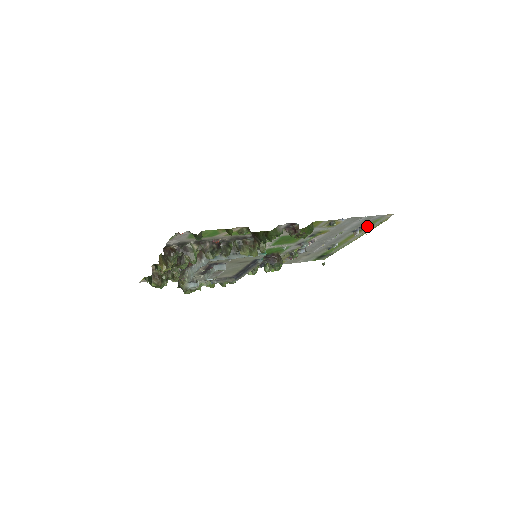
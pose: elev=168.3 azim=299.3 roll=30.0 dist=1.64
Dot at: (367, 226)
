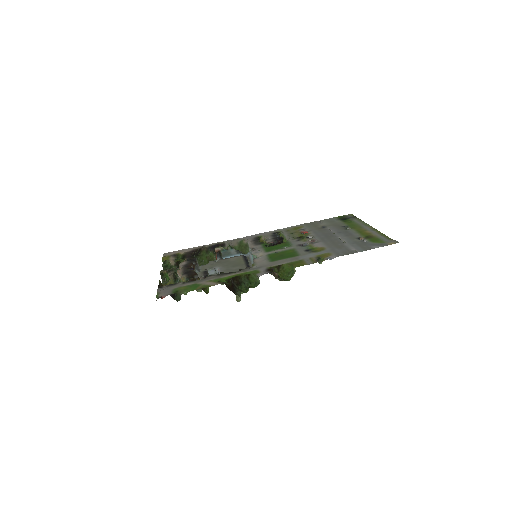
Dot at: (373, 238)
